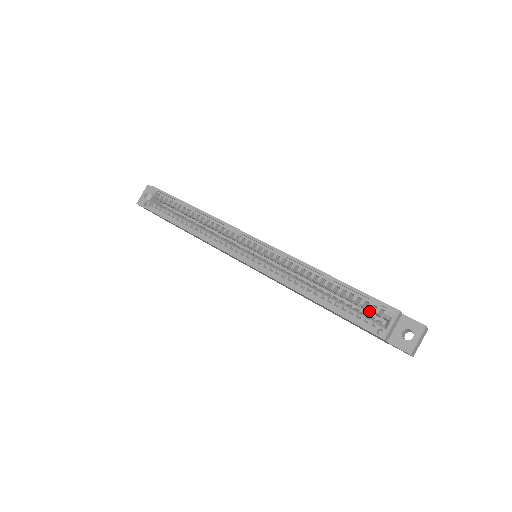
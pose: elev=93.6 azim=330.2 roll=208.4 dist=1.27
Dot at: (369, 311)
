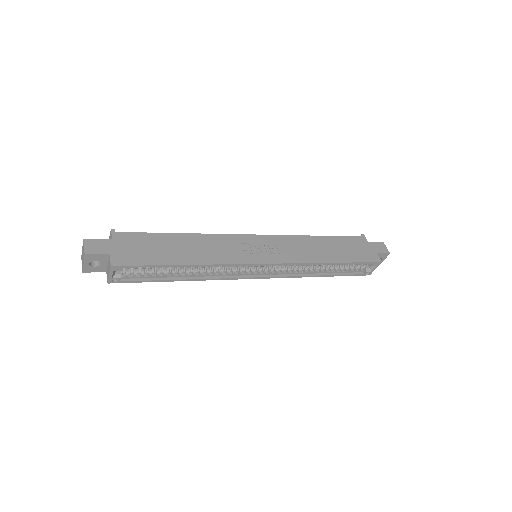
Dot at: occluded
